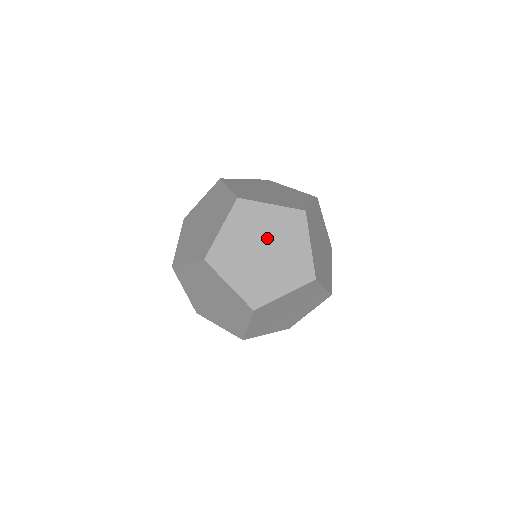
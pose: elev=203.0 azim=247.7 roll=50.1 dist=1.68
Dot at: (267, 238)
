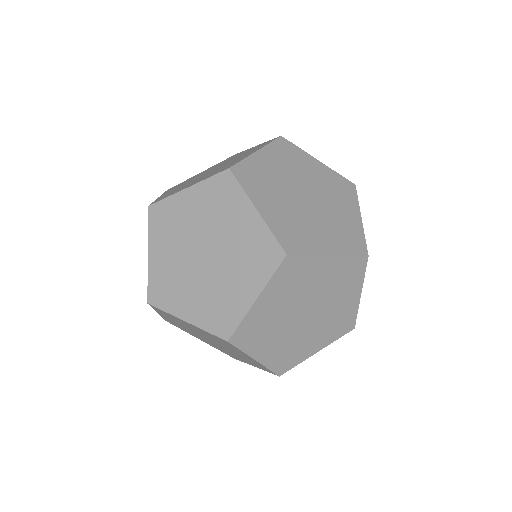
Dot at: (311, 187)
